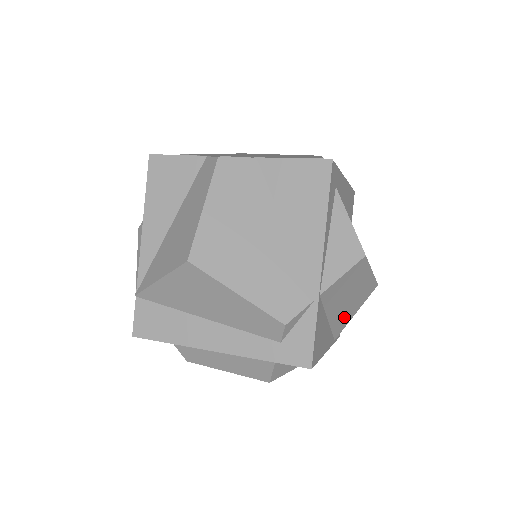
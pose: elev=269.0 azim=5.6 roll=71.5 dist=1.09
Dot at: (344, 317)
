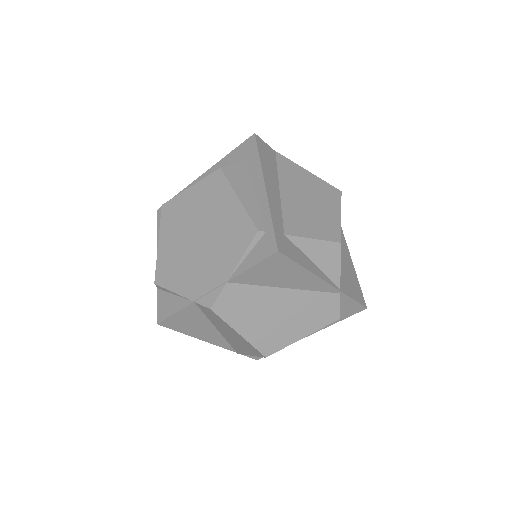
Dot at: occluded
